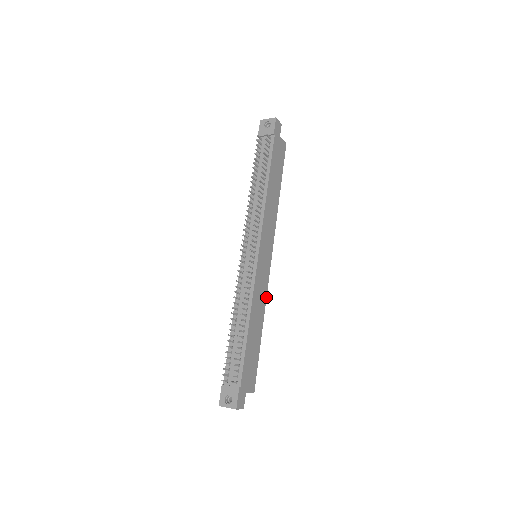
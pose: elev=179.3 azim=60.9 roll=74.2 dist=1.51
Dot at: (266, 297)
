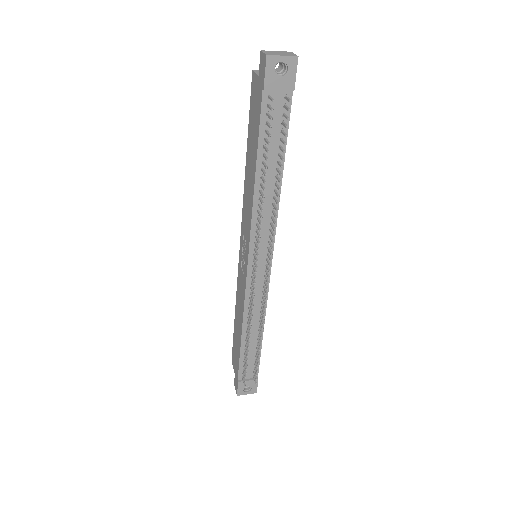
Dot at: occluded
